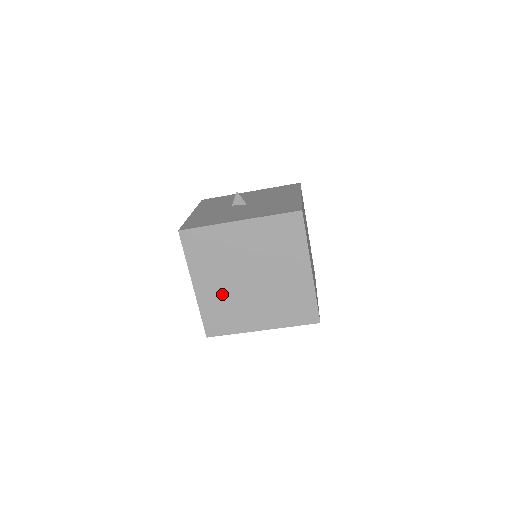
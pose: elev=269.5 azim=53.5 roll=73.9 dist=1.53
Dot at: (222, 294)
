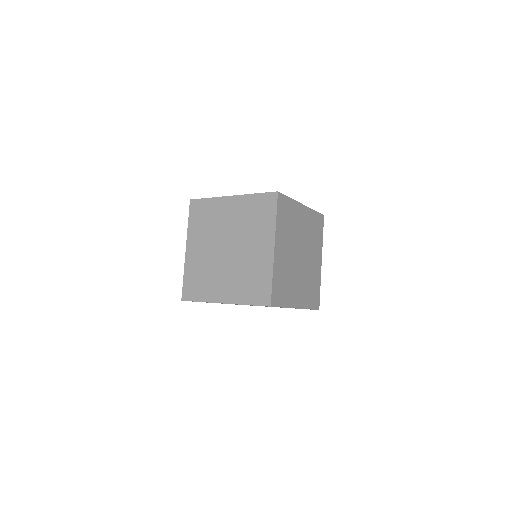
Dot at: (203, 260)
